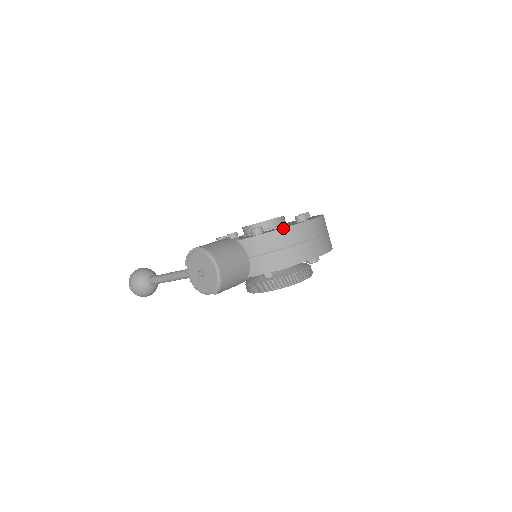
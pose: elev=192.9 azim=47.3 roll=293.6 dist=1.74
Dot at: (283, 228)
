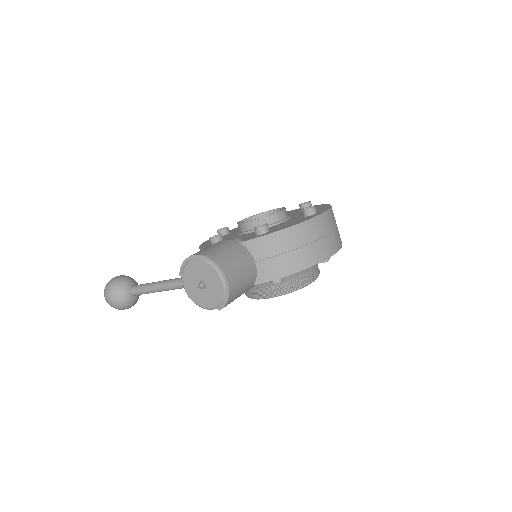
Dot at: (294, 225)
